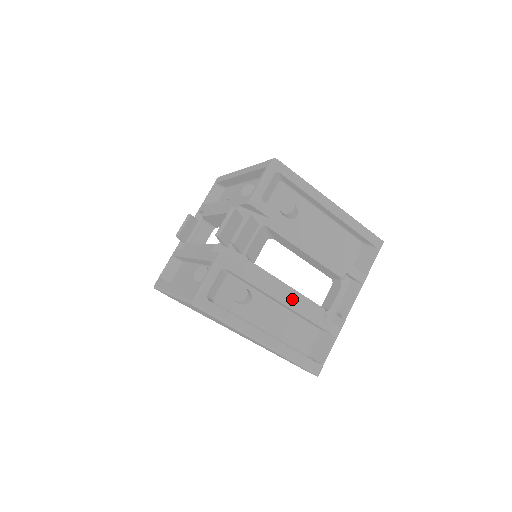
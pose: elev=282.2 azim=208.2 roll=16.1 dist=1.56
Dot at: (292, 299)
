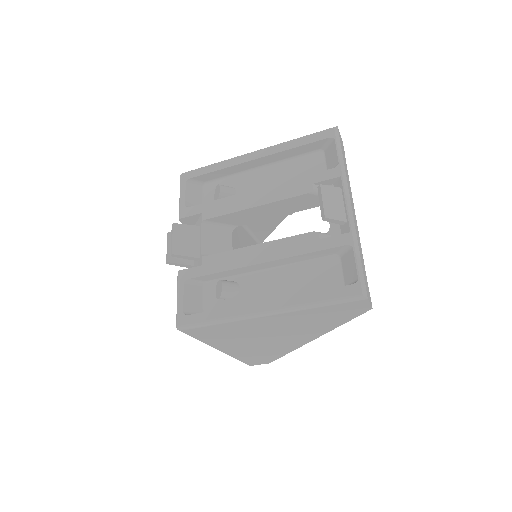
Dot at: (270, 252)
